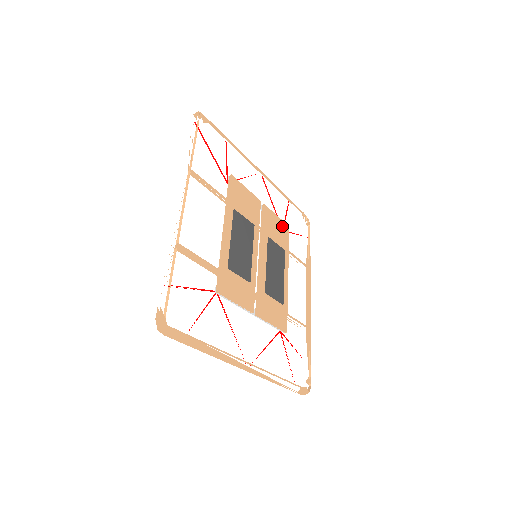
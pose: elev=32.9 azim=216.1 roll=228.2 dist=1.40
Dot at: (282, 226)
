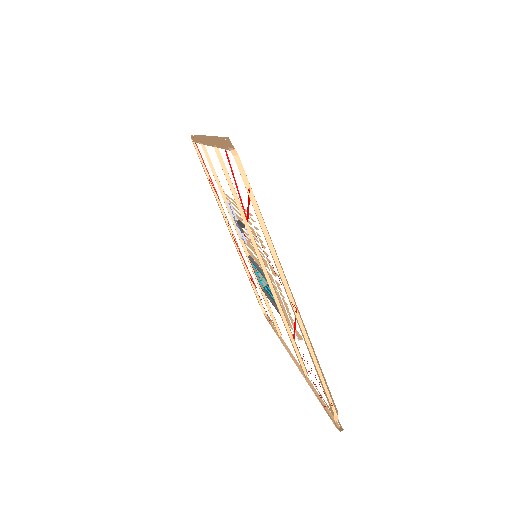
Dot at: occluded
